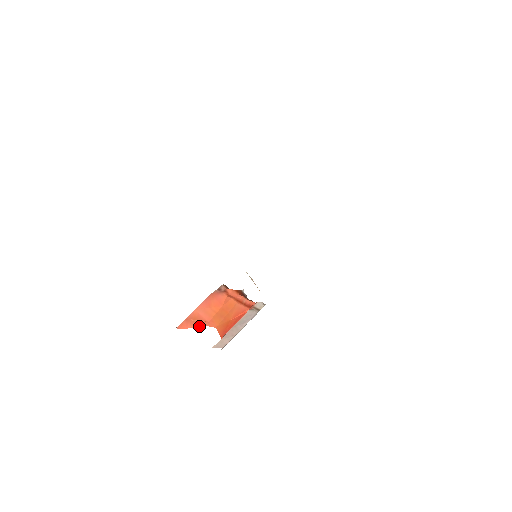
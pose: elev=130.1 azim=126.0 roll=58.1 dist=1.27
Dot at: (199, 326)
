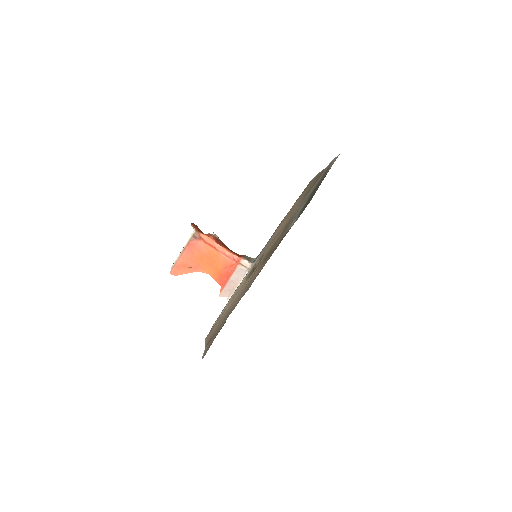
Dot at: (192, 272)
